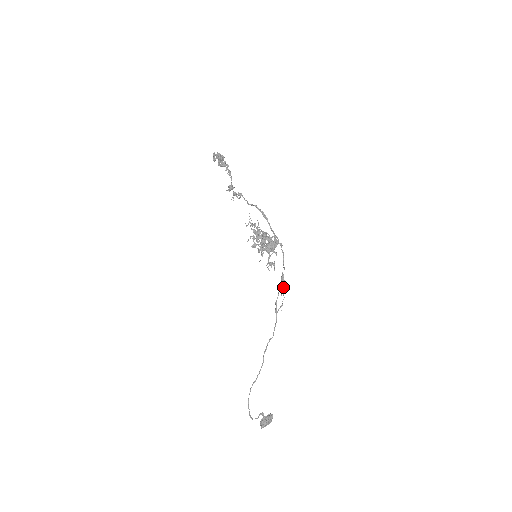
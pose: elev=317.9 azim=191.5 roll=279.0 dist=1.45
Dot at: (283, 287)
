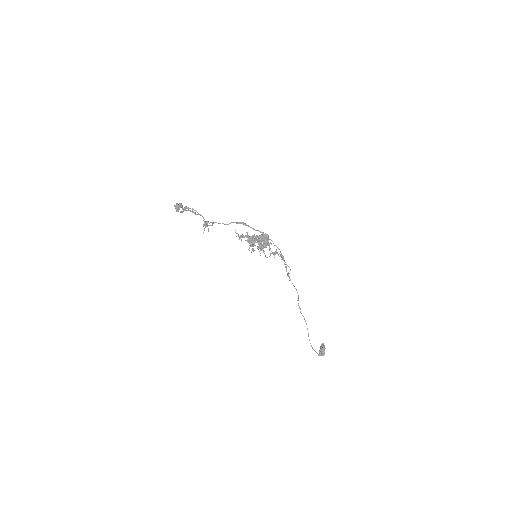
Dot at: (285, 262)
